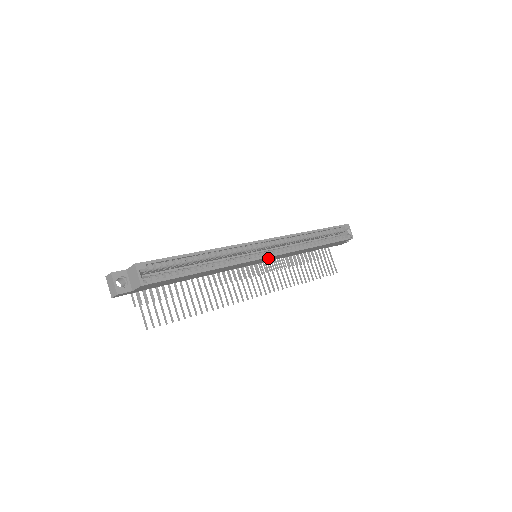
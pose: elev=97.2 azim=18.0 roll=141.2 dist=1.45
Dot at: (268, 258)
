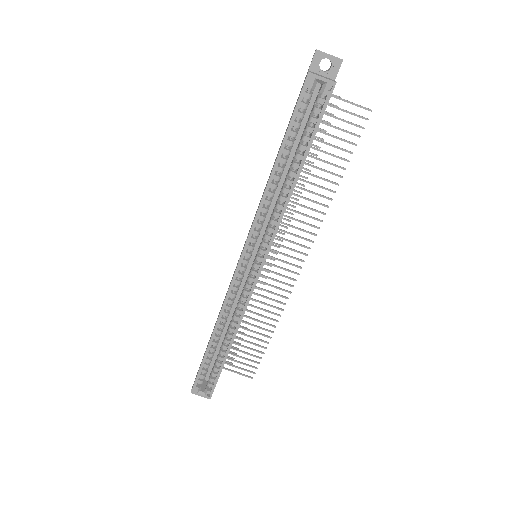
Dot at: occluded
